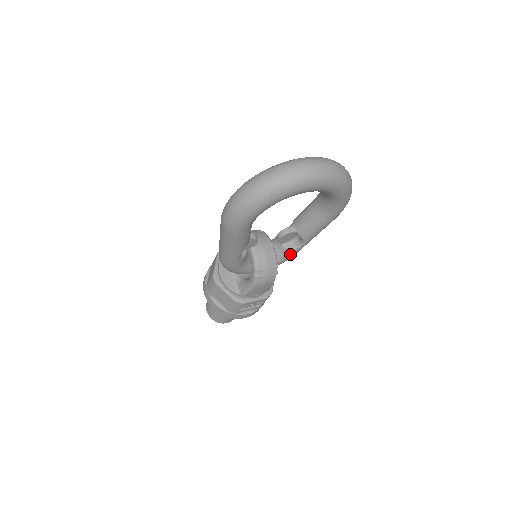
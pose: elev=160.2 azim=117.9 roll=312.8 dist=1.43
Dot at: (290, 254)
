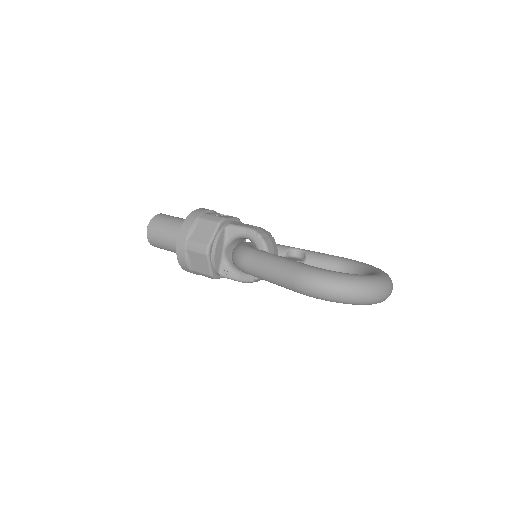
Dot at: occluded
